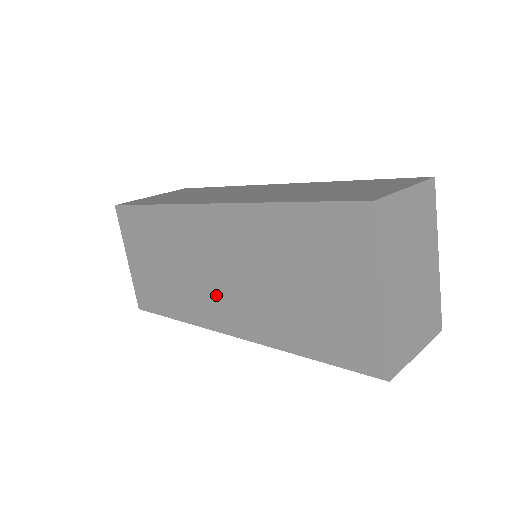
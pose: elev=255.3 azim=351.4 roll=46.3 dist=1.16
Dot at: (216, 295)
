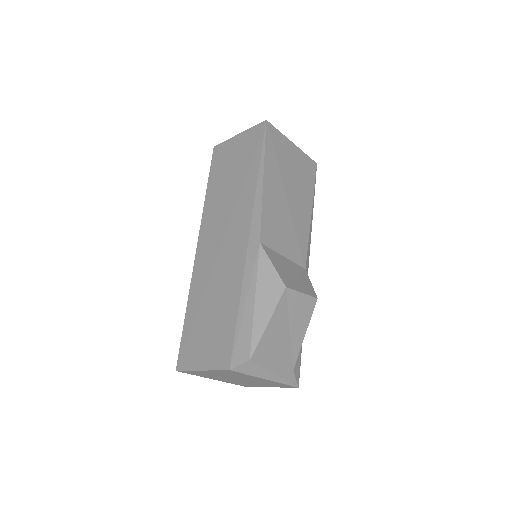
Dot at: occluded
